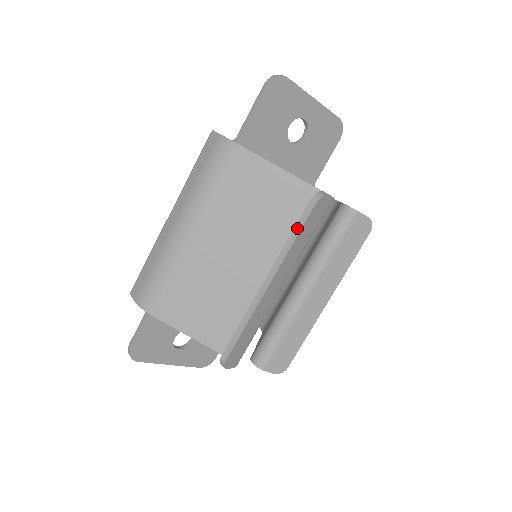
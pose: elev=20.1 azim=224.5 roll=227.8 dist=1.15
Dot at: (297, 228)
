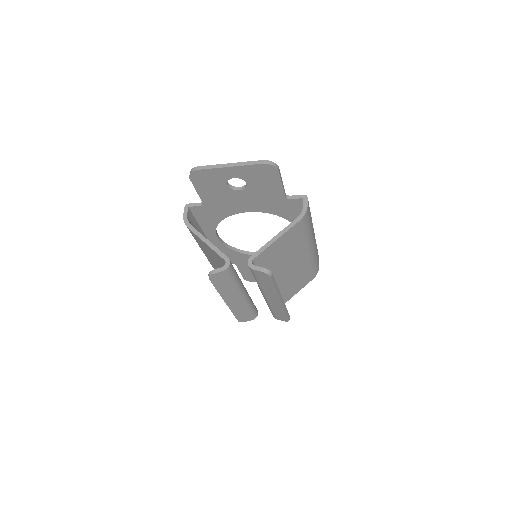
Dot at: (214, 285)
